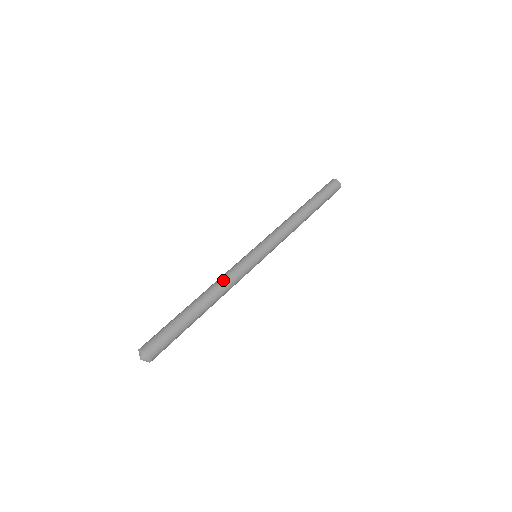
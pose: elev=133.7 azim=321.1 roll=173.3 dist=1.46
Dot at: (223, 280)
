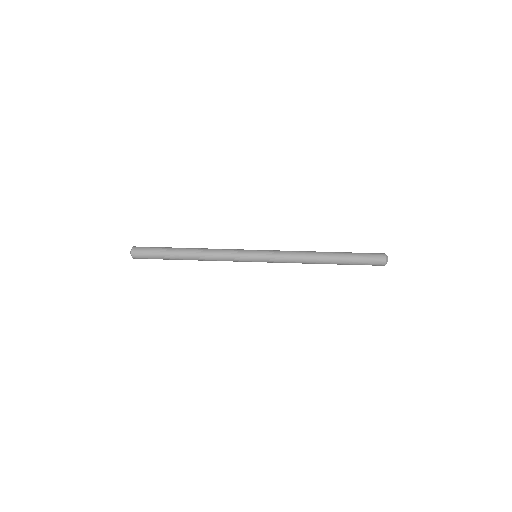
Dot at: (215, 249)
